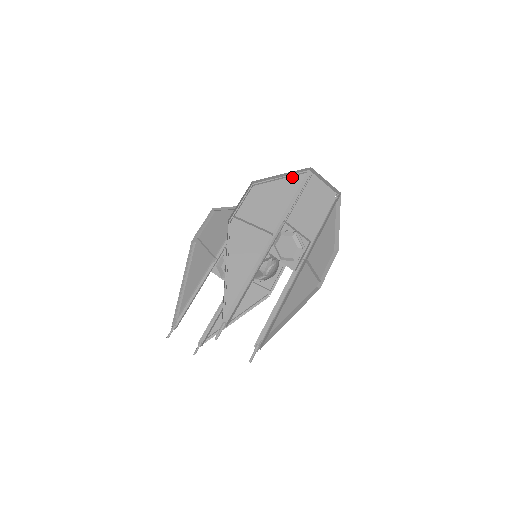
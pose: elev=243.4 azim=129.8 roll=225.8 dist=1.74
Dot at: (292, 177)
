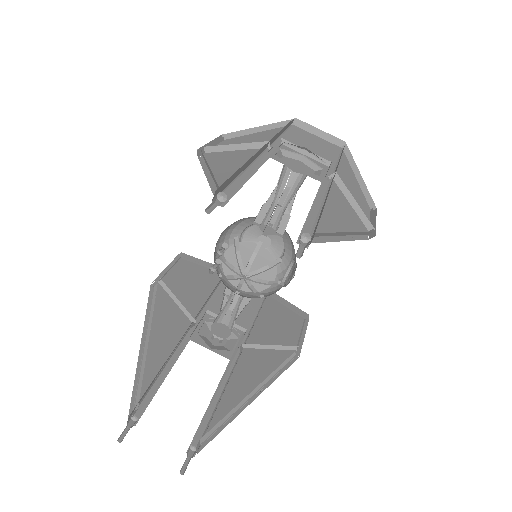
Dot at: (274, 129)
